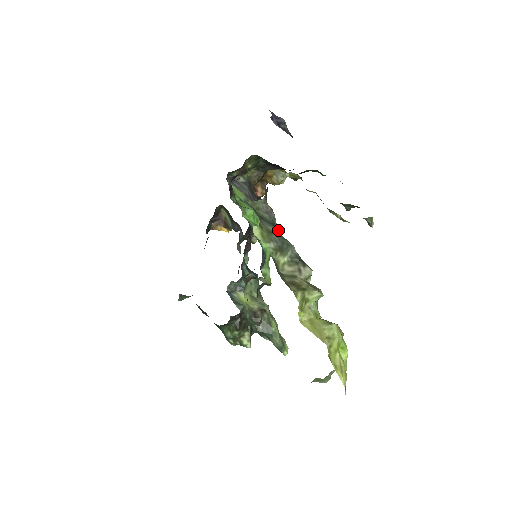
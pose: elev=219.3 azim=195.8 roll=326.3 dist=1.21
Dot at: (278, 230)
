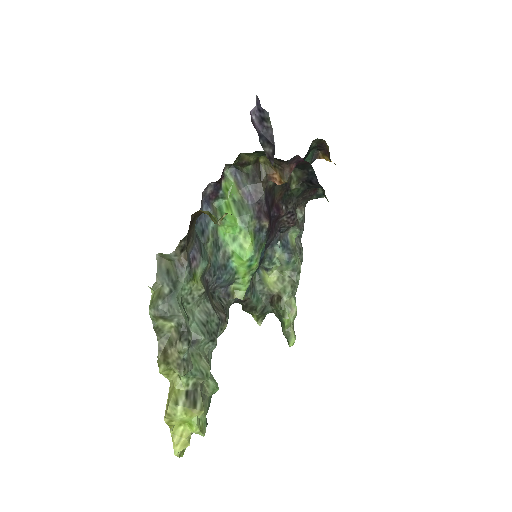
Dot at: (174, 293)
